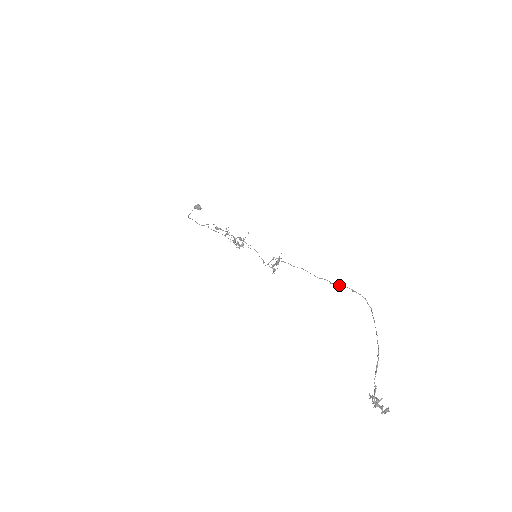
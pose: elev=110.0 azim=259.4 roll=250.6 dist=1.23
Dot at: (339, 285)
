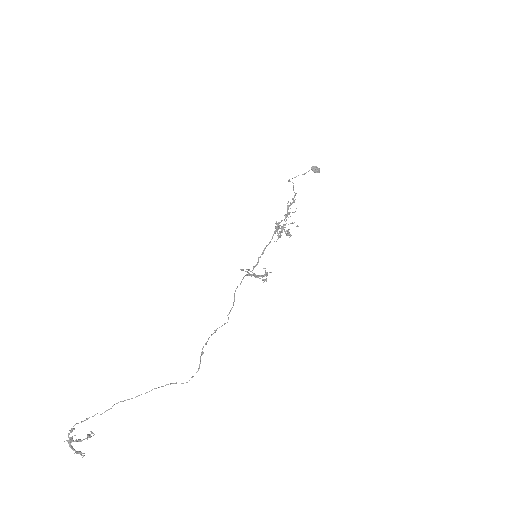
Dot at: (208, 338)
